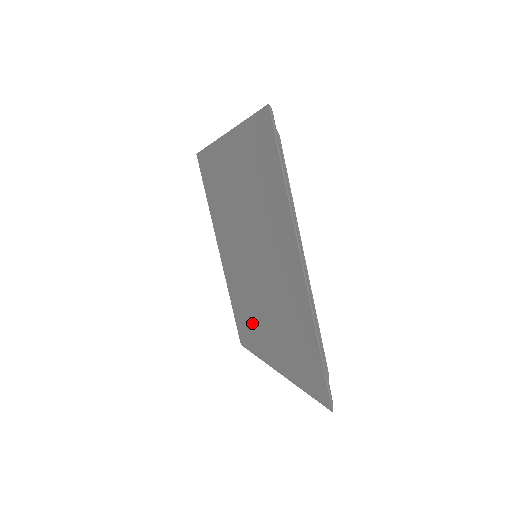
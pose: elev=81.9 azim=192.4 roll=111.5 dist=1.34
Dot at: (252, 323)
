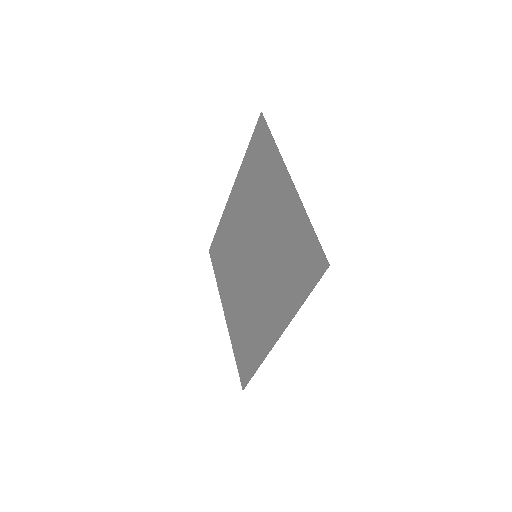
Dot at: (226, 268)
